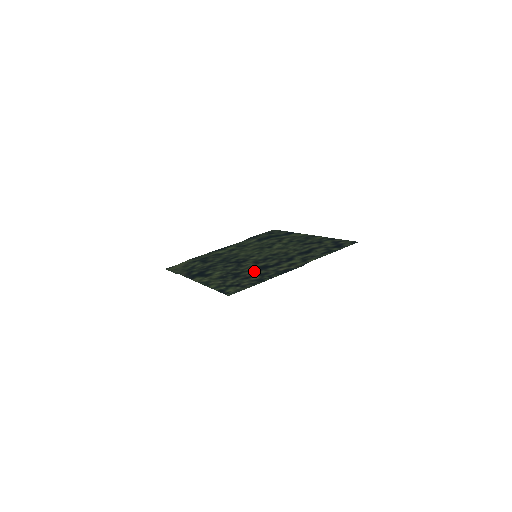
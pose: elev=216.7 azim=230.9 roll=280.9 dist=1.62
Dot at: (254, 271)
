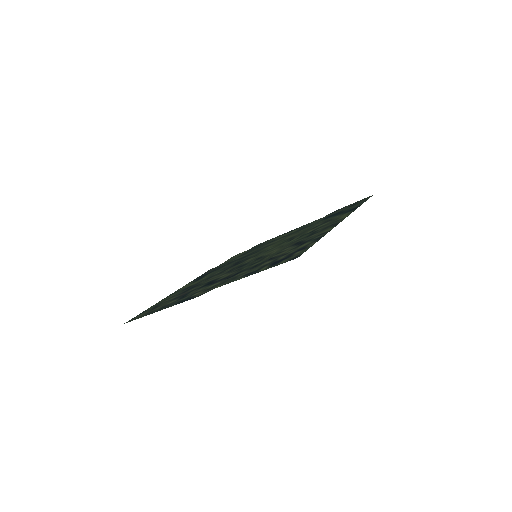
Dot at: (196, 288)
